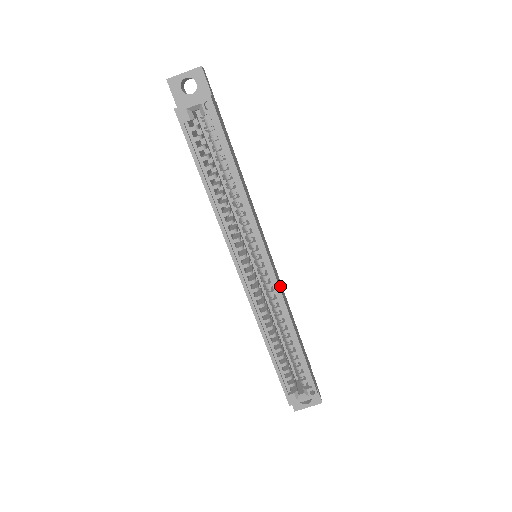
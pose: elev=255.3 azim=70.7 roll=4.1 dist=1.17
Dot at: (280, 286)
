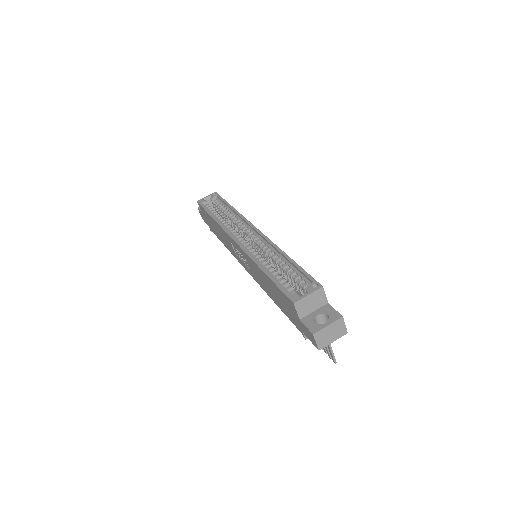
Dot at: occluded
